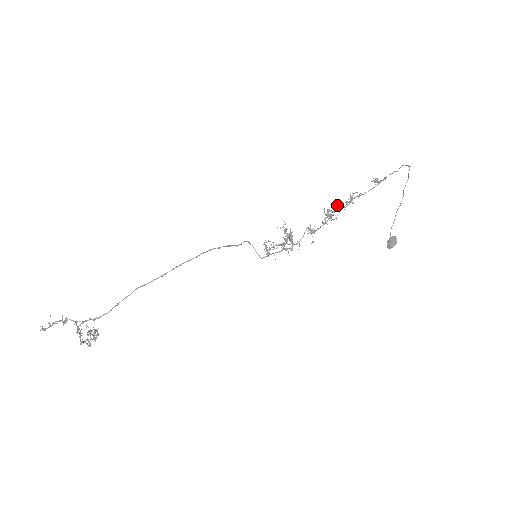
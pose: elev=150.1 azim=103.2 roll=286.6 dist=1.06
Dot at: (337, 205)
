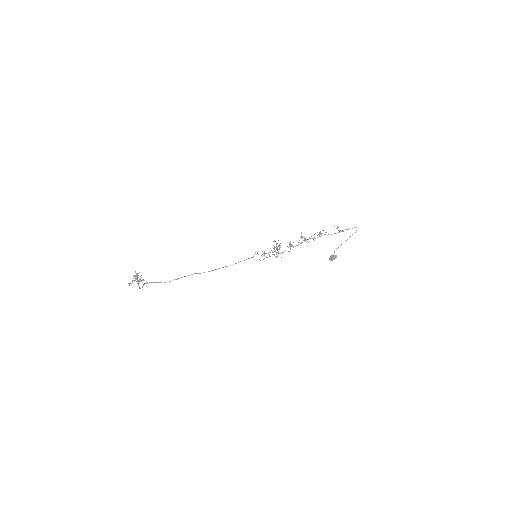
Dot at: (311, 236)
